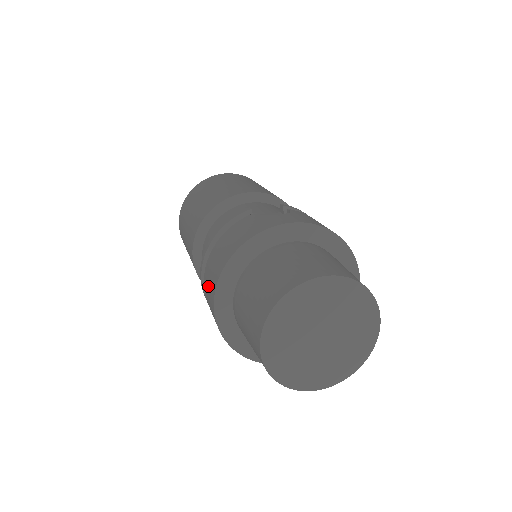
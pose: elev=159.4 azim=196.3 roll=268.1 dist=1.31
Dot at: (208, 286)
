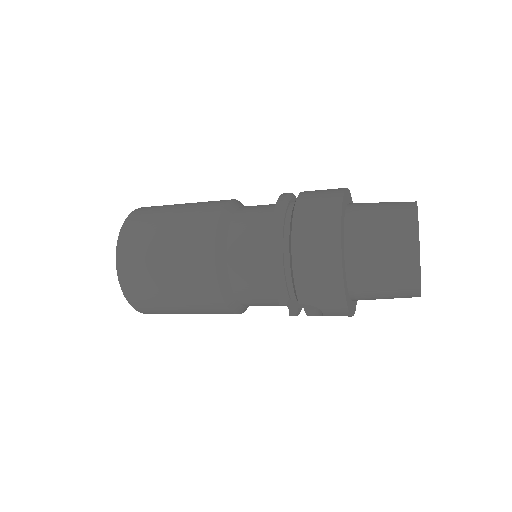
Dot at: (315, 213)
